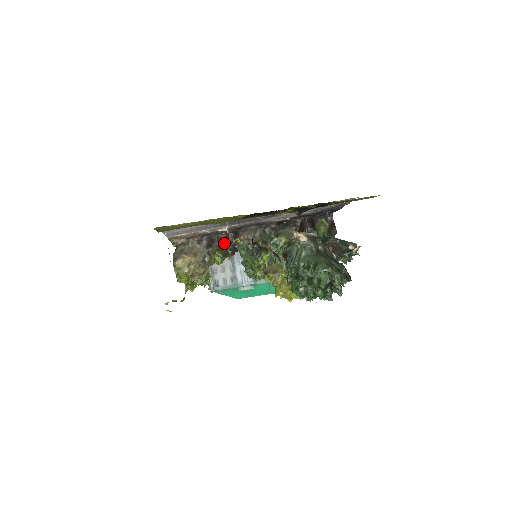
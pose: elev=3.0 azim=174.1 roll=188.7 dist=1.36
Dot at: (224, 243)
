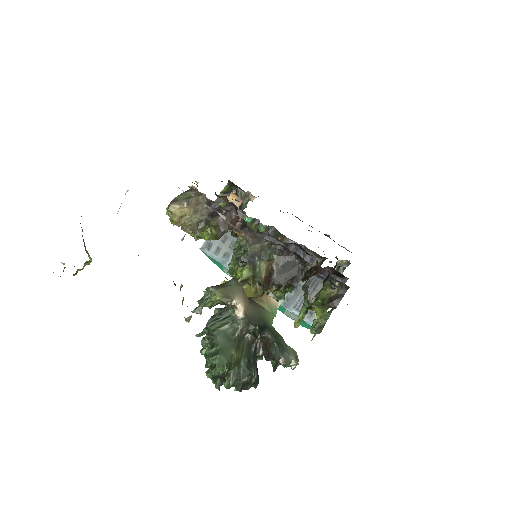
Dot at: (227, 224)
